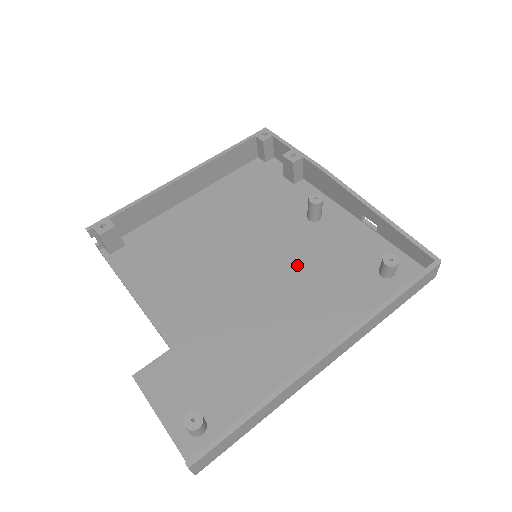
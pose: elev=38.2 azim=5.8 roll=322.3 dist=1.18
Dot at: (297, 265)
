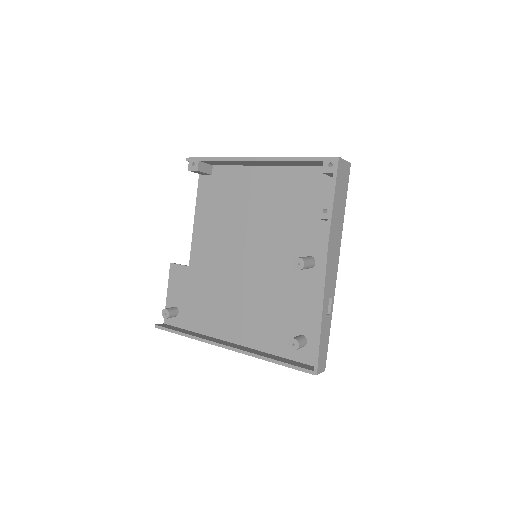
Dot at: (269, 284)
